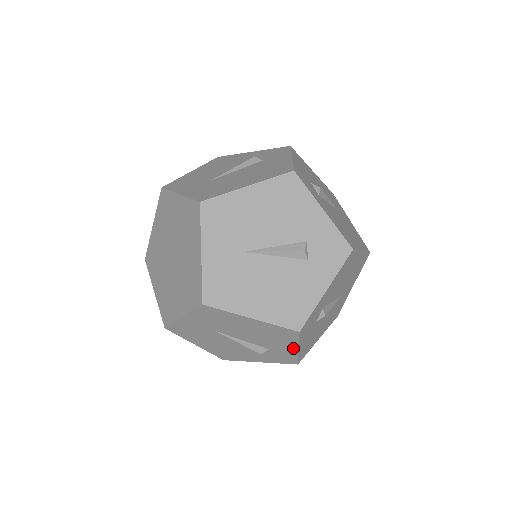
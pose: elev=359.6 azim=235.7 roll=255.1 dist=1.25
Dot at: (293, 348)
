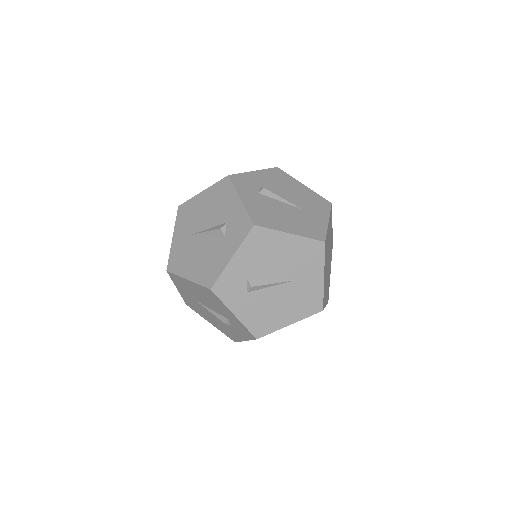
Dot at: (232, 314)
